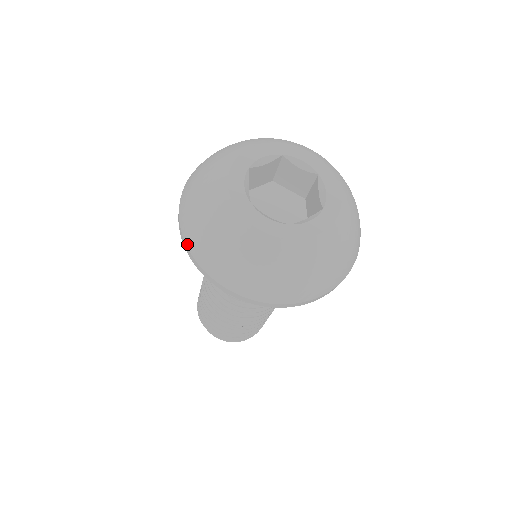
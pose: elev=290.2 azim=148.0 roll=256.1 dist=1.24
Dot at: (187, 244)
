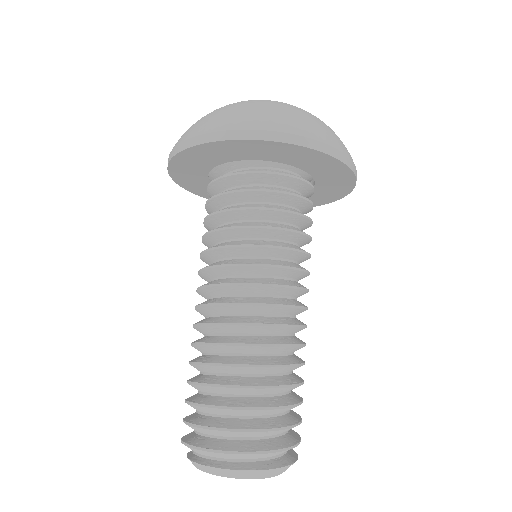
Dot at: (231, 128)
